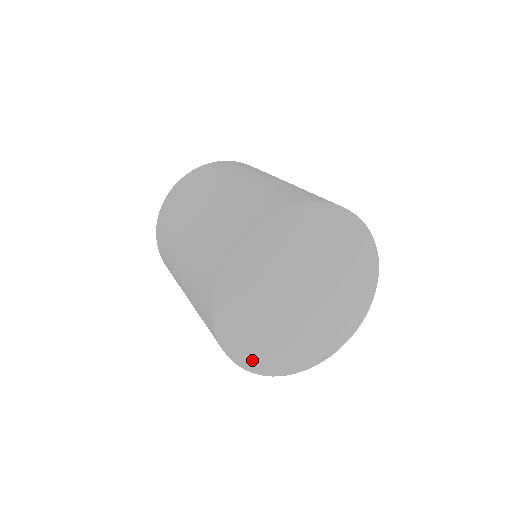
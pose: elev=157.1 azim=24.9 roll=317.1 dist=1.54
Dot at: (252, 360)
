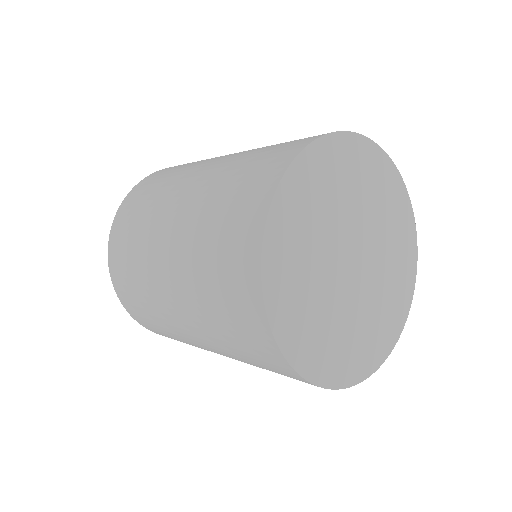
Dot at: (370, 361)
